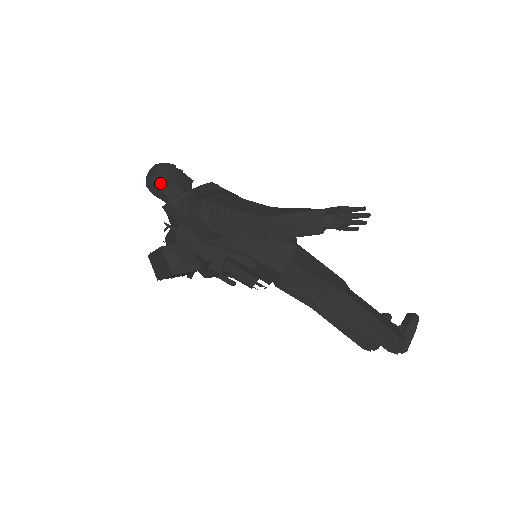
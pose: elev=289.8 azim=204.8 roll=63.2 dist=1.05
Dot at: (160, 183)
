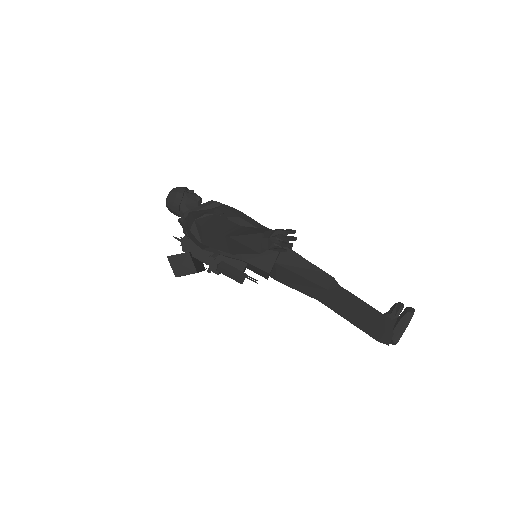
Dot at: (172, 205)
